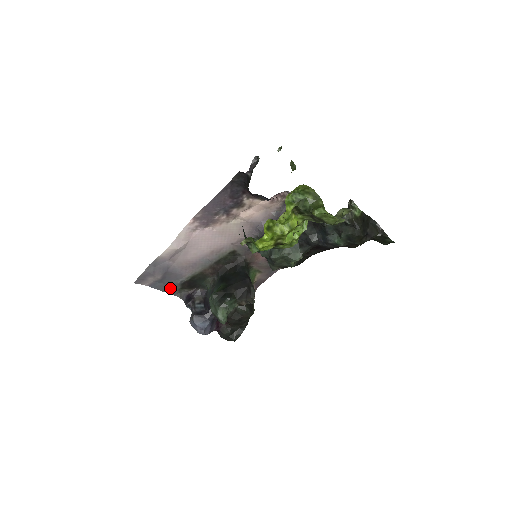
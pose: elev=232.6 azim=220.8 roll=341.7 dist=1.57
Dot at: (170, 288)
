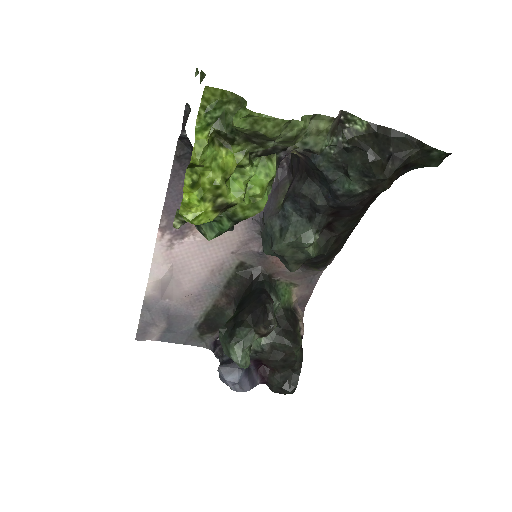
Dot at: (187, 337)
